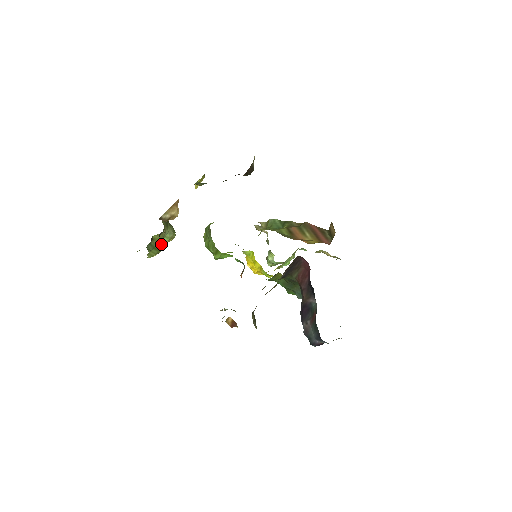
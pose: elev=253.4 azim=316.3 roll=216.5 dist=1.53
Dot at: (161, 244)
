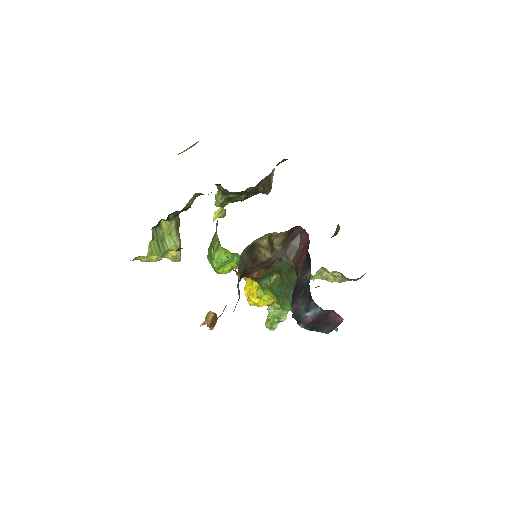
Dot at: (165, 244)
